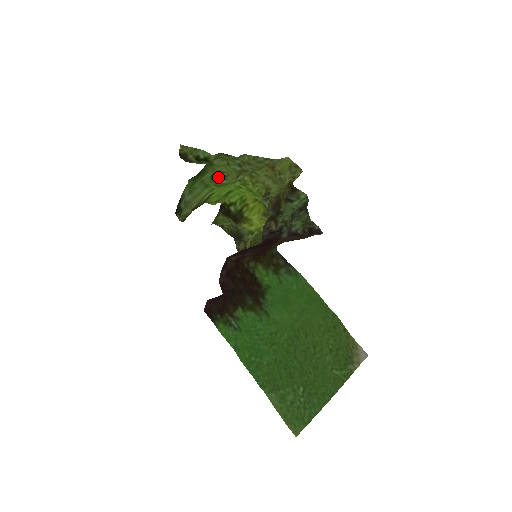
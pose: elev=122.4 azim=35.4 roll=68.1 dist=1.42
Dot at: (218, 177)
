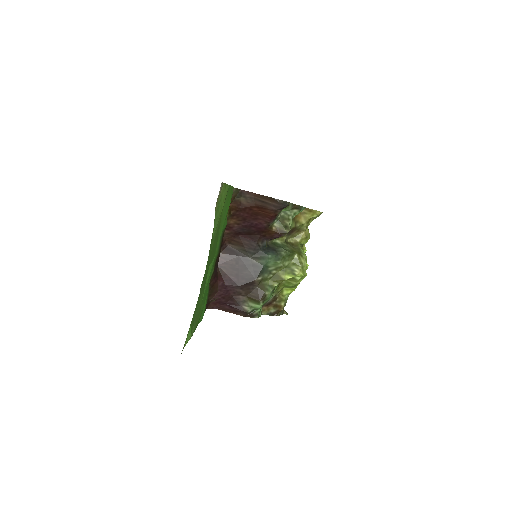
Dot at: occluded
